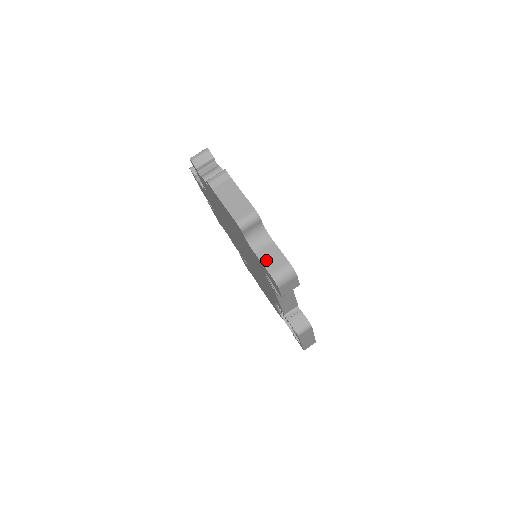
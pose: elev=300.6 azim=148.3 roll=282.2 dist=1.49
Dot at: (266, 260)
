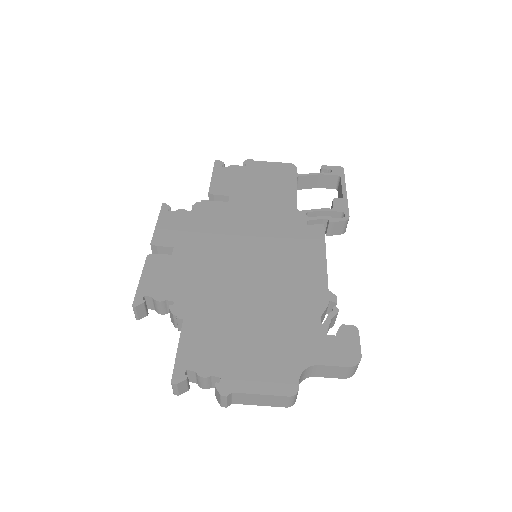
Dot at: (329, 375)
